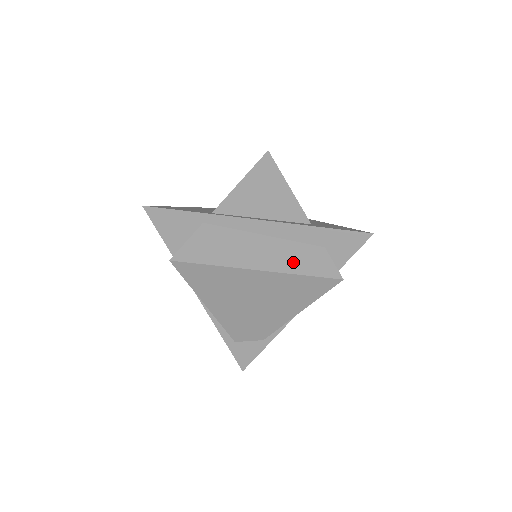
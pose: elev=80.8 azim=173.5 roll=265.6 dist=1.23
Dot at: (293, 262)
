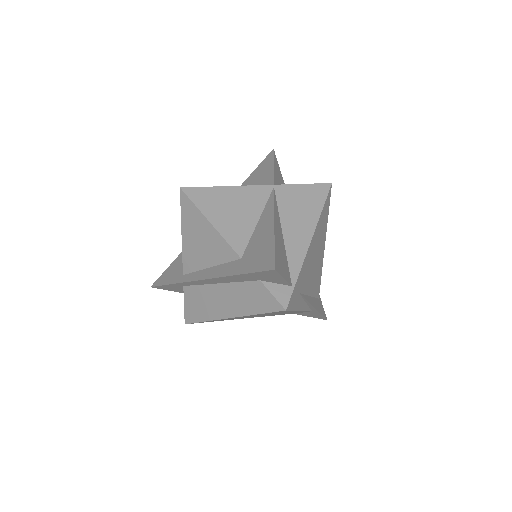
Dot at: (246, 304)
